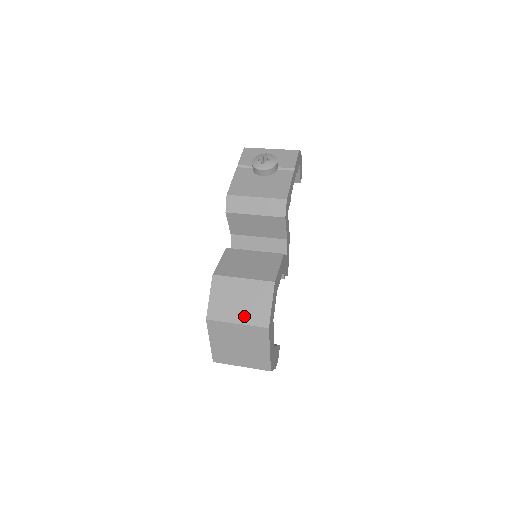
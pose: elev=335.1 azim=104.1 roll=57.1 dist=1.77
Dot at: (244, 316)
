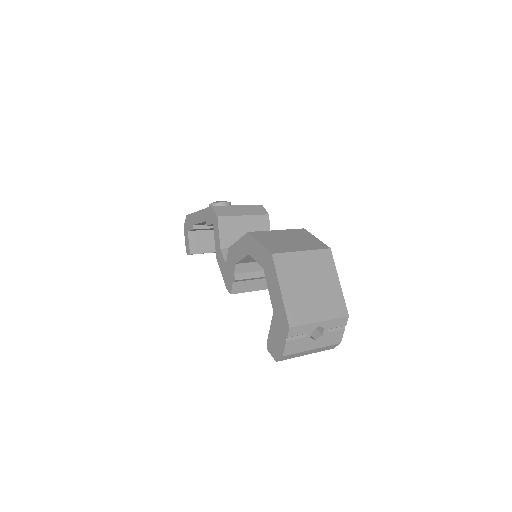
Dot at: (303, 246)
